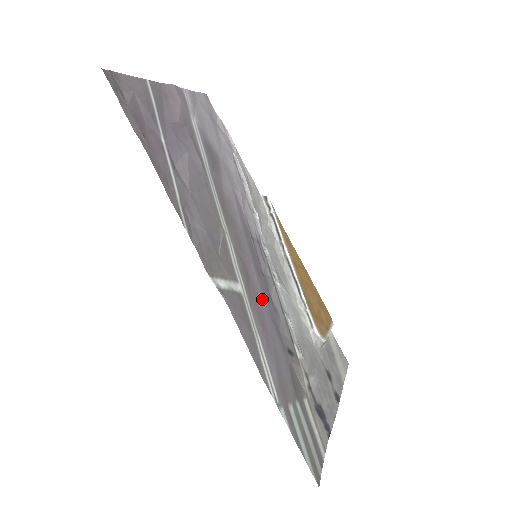
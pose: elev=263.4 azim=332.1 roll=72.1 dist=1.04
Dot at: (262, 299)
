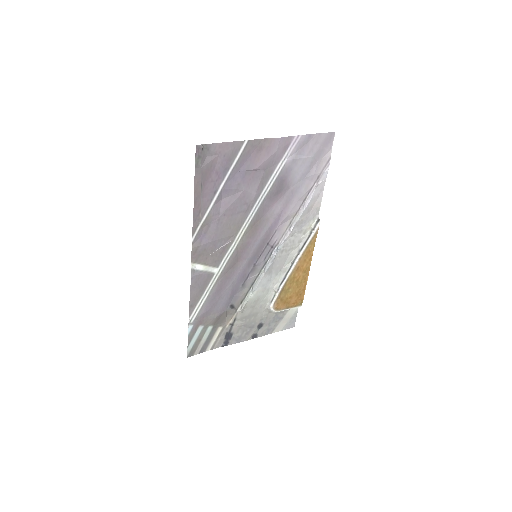
Dot at: (234, 278)
